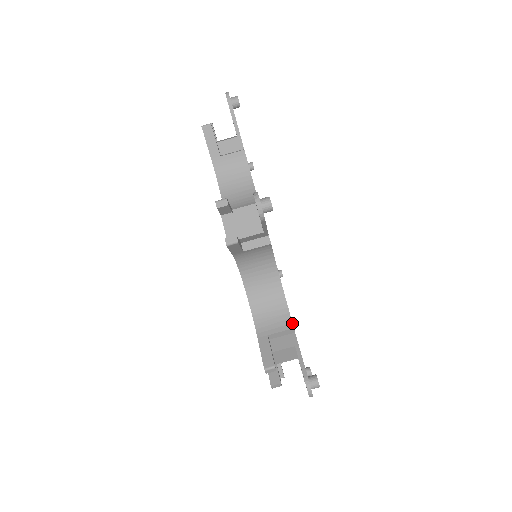
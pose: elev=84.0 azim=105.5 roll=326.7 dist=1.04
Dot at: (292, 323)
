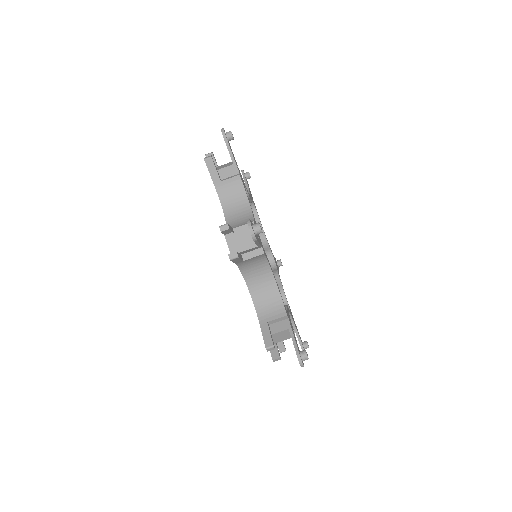
Dot at: (286, 311)
